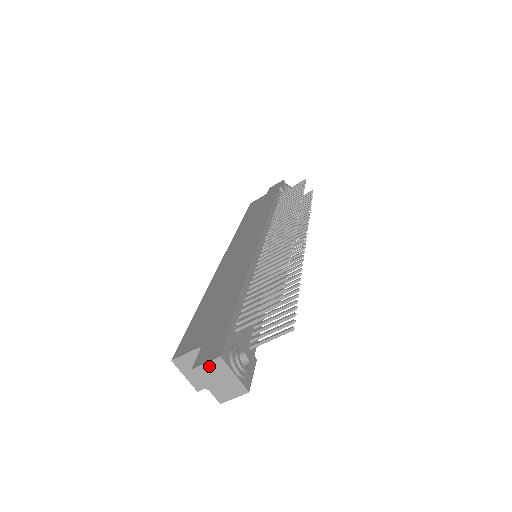
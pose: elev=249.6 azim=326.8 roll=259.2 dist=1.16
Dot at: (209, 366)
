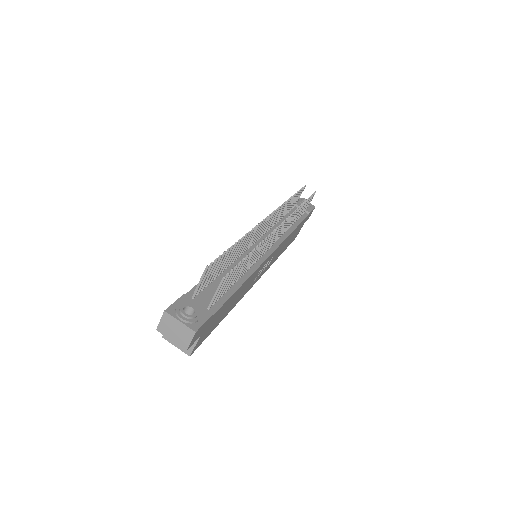
Dot at: (163, 322)
